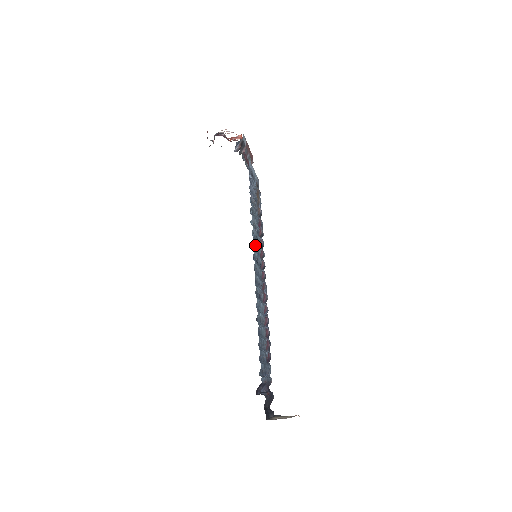
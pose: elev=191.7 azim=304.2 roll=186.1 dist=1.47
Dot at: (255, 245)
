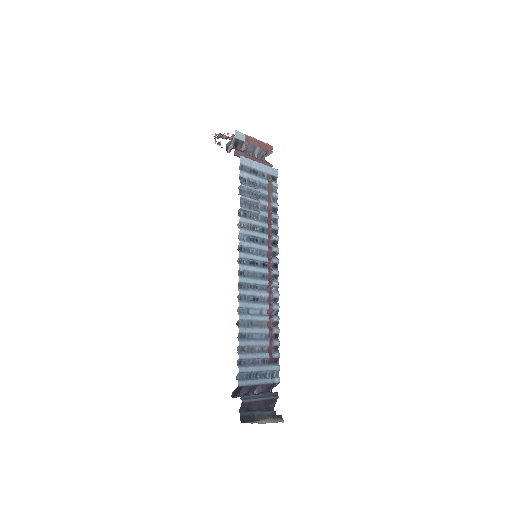
Dot at: (248, 247)
